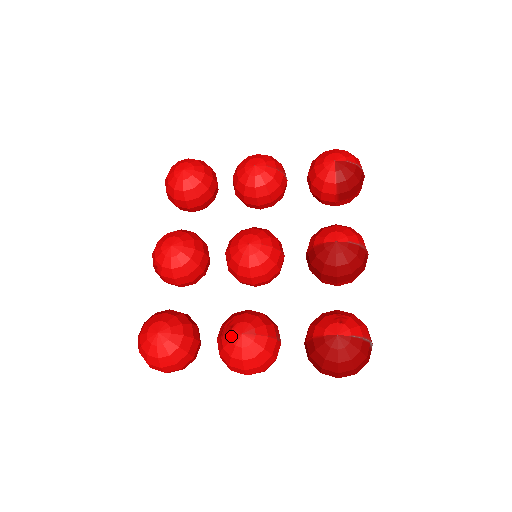
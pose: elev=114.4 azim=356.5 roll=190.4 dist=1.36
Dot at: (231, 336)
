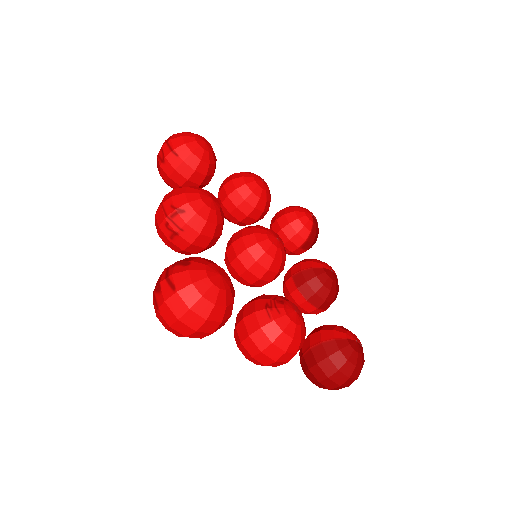
Dot at: (285, 310)
